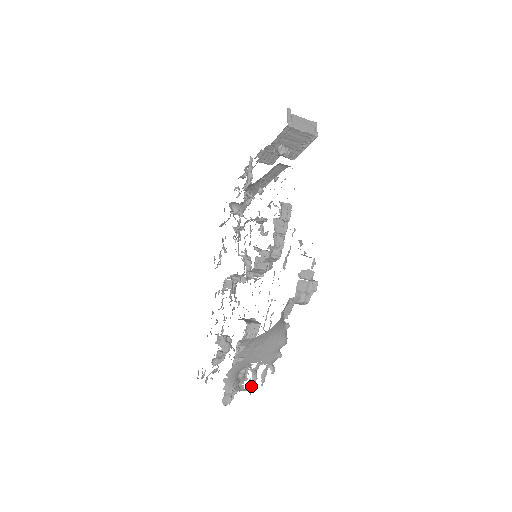
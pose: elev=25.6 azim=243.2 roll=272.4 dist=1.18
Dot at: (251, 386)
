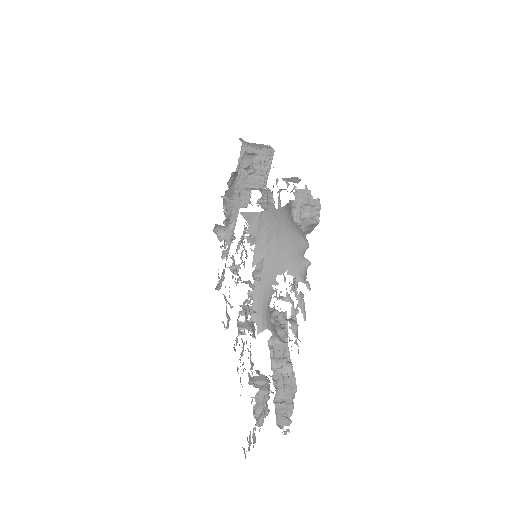
Dot at: (294, 336)
